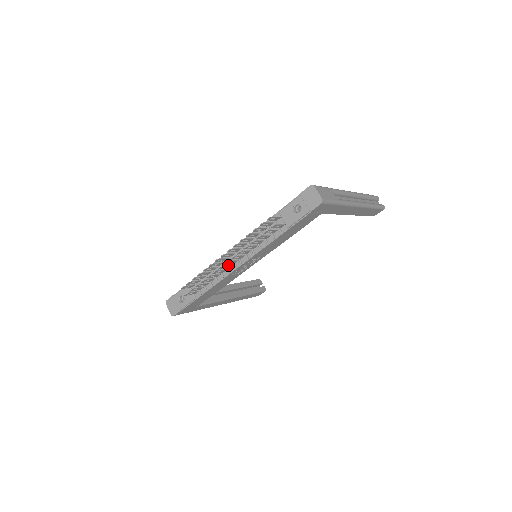
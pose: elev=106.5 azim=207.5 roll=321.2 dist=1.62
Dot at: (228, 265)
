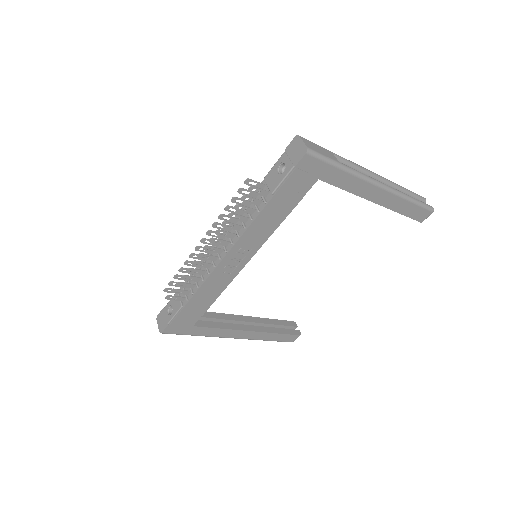
Dot at: (211, 255)
